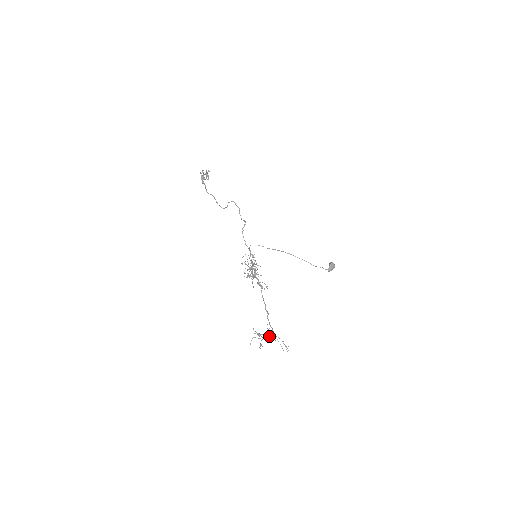
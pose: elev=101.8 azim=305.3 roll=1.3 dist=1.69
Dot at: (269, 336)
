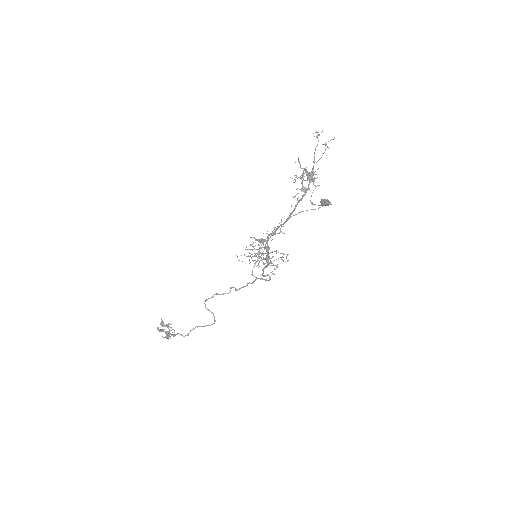
Dot at: (310, 176)
